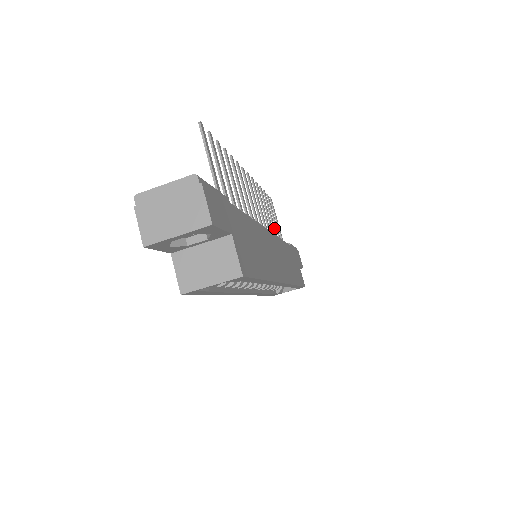
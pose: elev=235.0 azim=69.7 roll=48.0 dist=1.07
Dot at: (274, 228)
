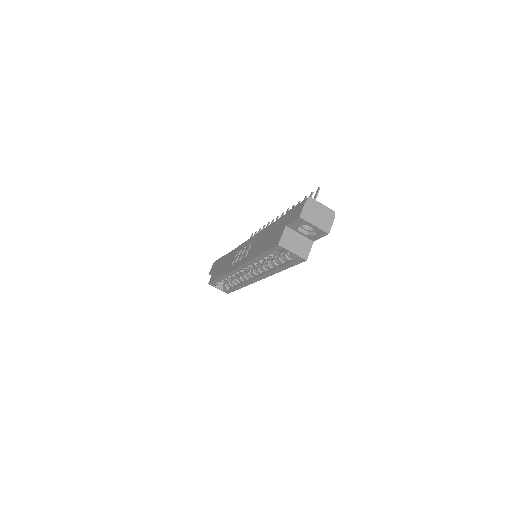
Dot at: occluded
